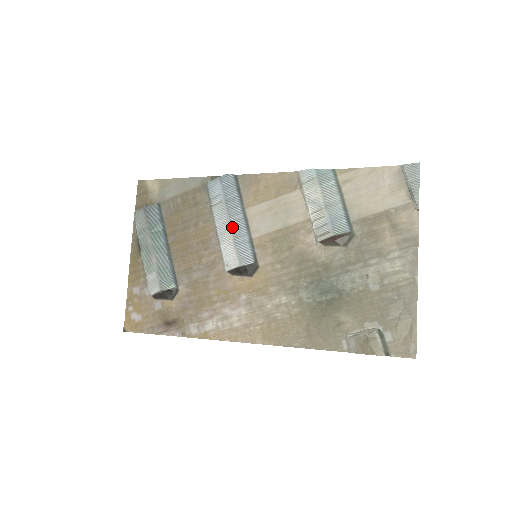
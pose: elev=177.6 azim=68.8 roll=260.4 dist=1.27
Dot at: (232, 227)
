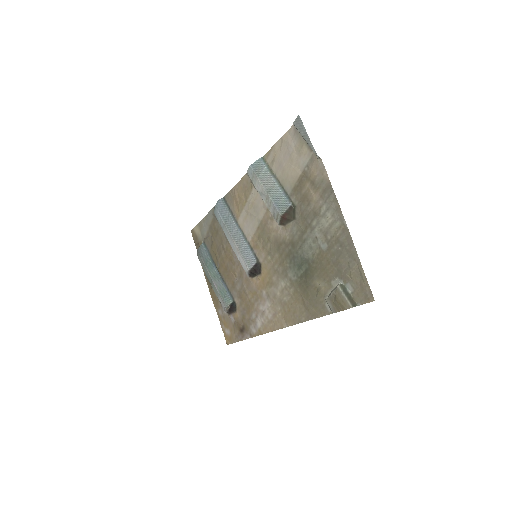
Dot at: (235, 241)
